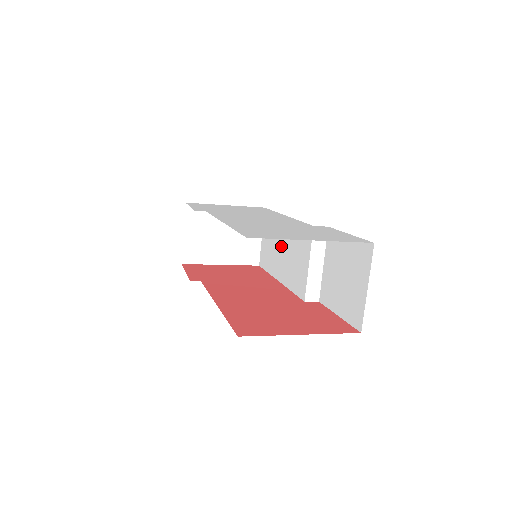
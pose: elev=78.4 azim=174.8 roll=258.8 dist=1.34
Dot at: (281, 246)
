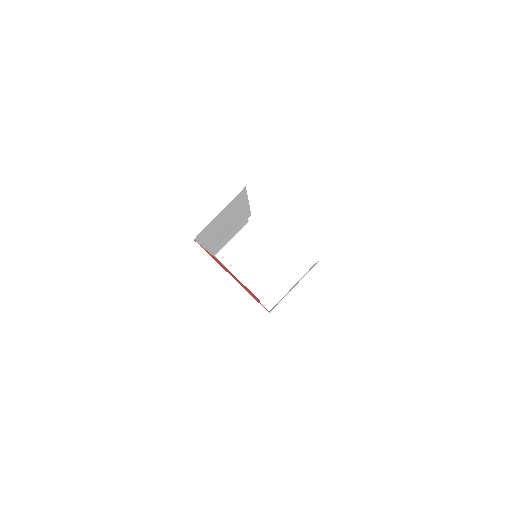
Dot at: occluded
